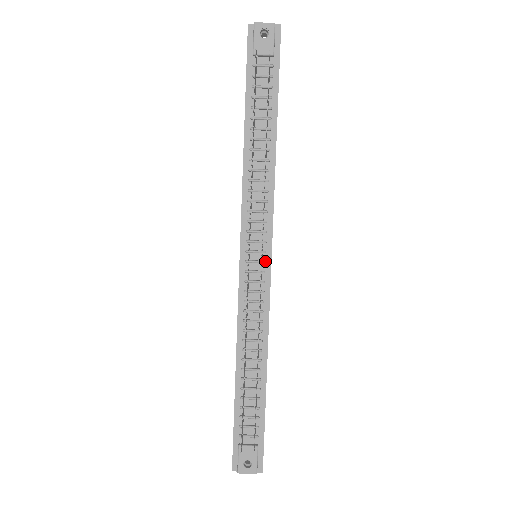
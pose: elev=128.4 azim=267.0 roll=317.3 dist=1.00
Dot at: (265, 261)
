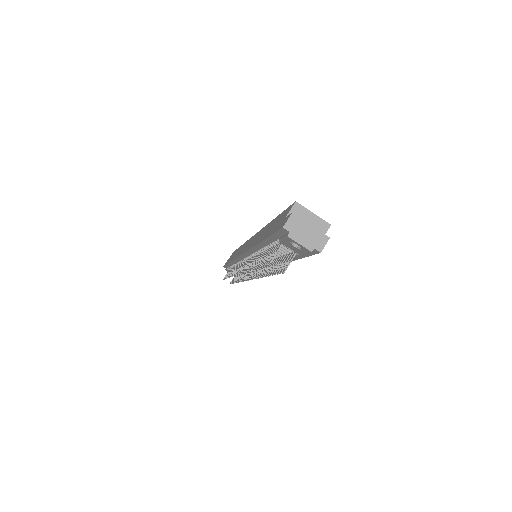
Dot at: occluded
